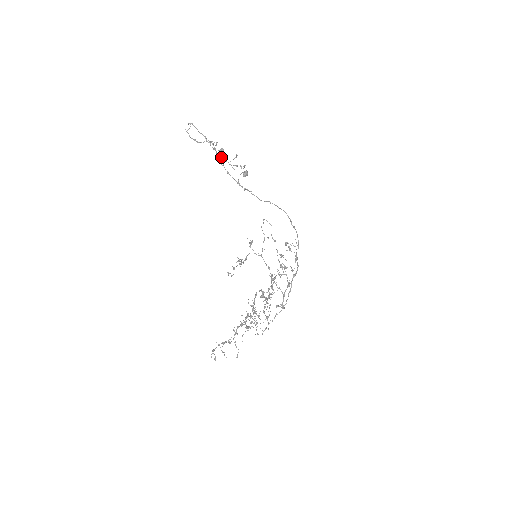
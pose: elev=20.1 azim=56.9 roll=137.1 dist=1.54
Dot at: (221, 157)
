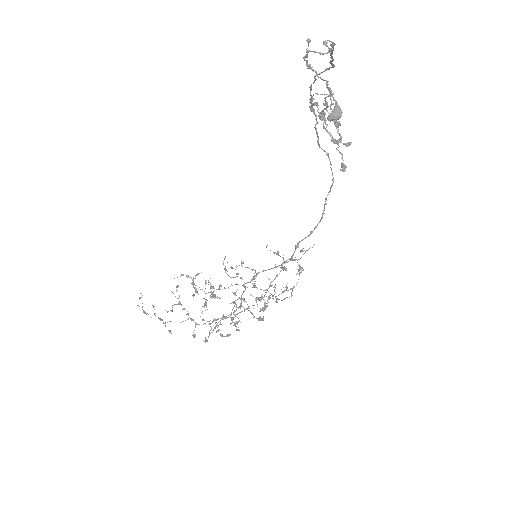
Dot at: (324, 118)
